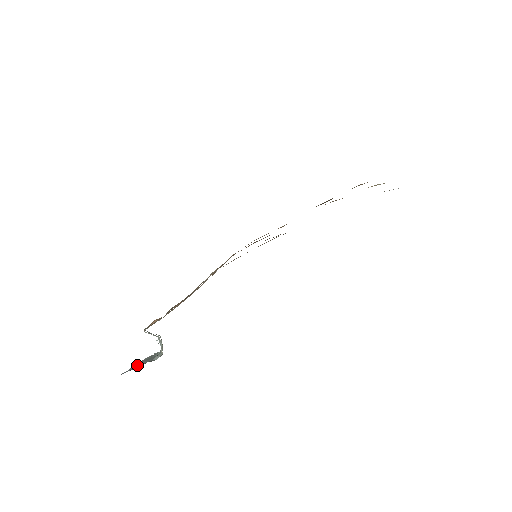
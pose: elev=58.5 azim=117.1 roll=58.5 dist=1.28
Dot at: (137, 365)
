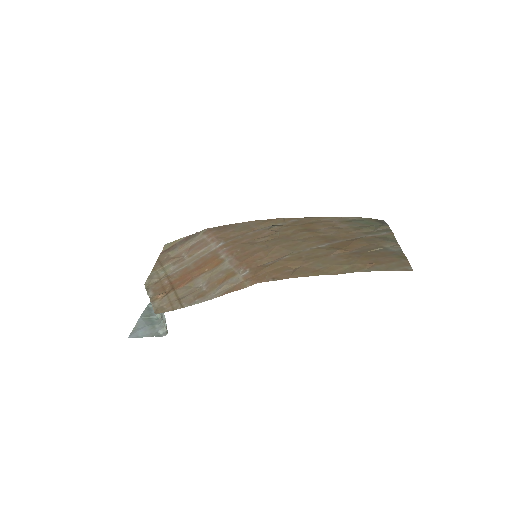
Dot at: (142, 331)
